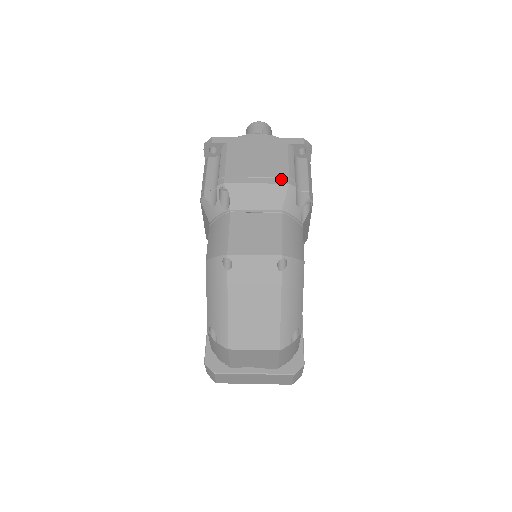
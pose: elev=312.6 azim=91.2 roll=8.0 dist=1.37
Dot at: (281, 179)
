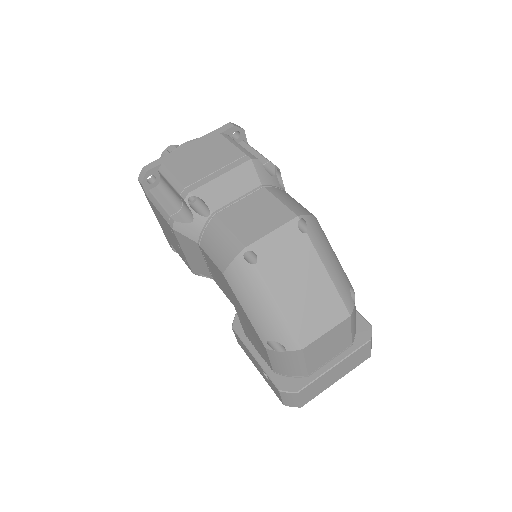
Dot at: (240, 160)
